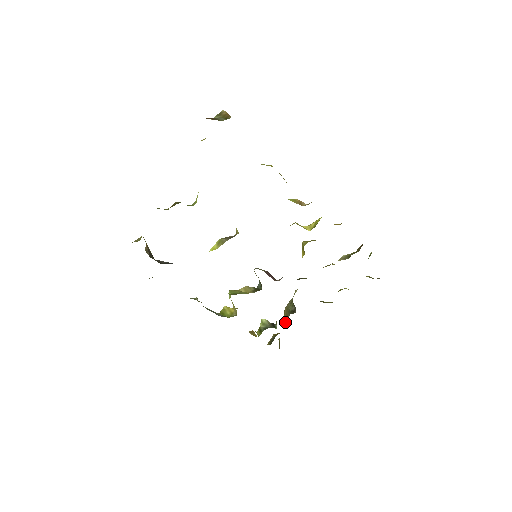
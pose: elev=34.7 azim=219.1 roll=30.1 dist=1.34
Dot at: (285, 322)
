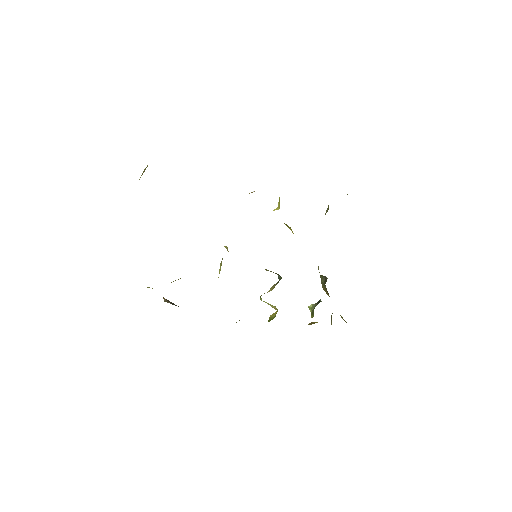
Dot at: (328, 295)
